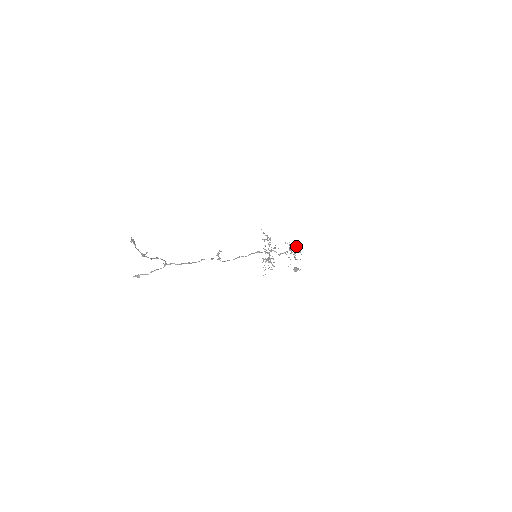
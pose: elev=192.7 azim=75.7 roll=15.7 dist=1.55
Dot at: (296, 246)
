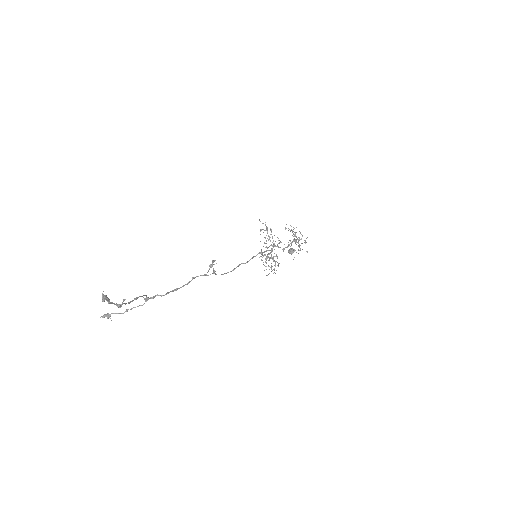
Dot at: (300, 232)
